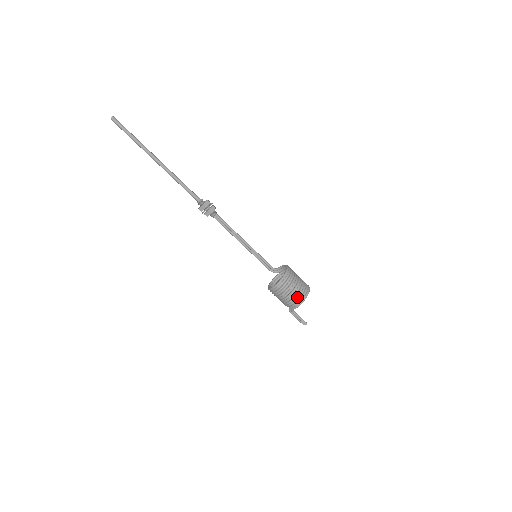
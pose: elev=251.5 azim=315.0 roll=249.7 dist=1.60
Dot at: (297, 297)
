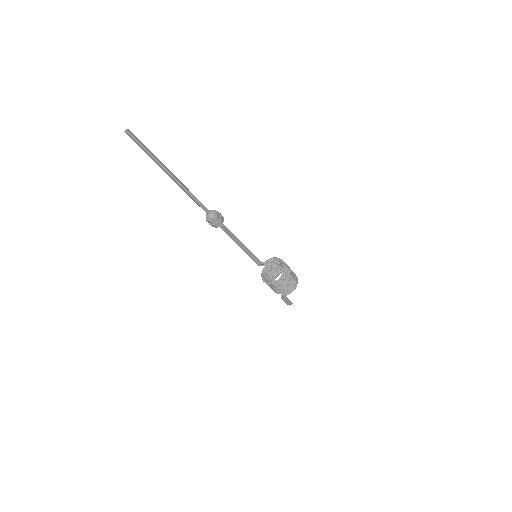
Dot at: (293, 284)
